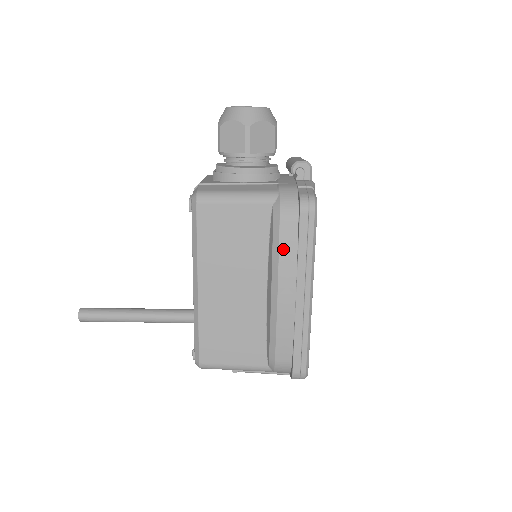
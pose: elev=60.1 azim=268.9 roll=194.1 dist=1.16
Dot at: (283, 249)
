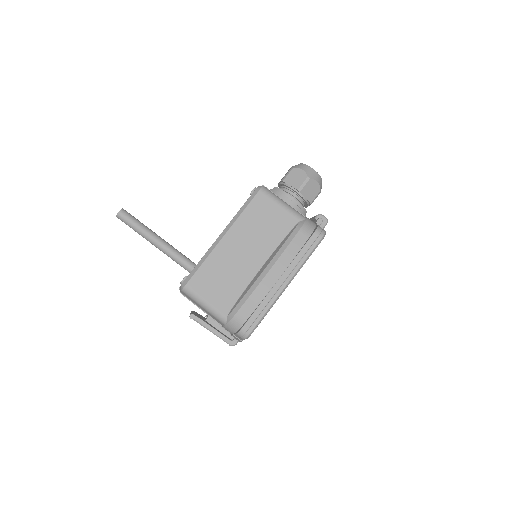
Dot at: (290, 247)
